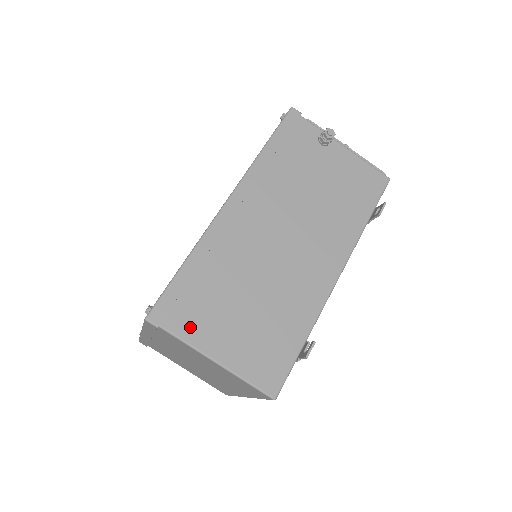
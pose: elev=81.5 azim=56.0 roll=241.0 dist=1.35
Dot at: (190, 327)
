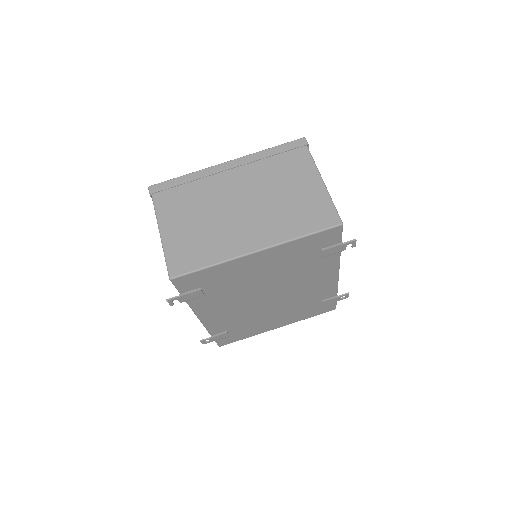
Dot at: occluded
